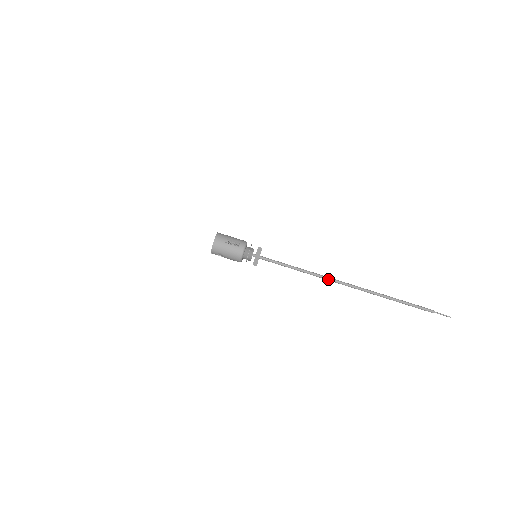
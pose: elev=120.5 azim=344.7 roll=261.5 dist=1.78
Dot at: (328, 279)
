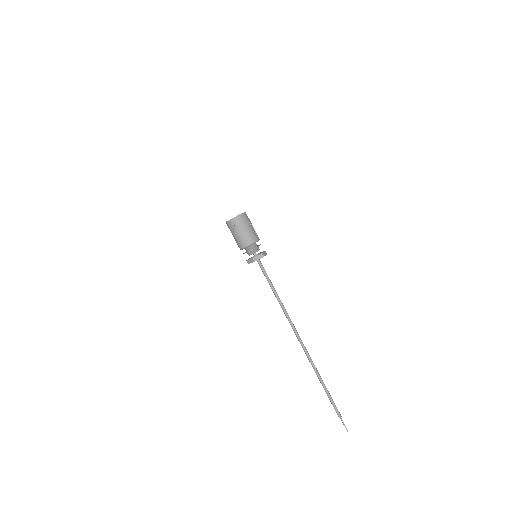
Dot at: (291, 322)
